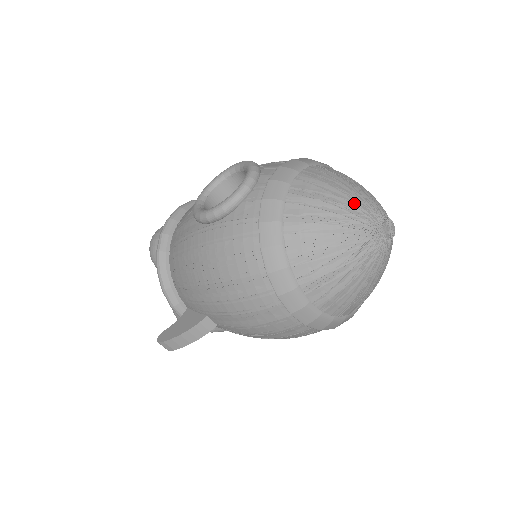
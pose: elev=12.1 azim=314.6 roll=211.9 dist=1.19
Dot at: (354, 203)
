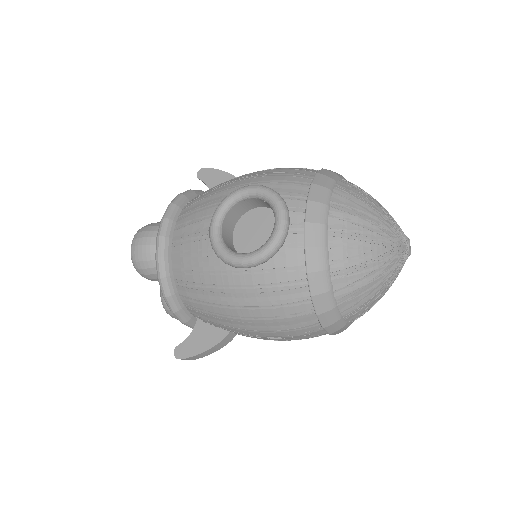
Dot at: (385, 234)
